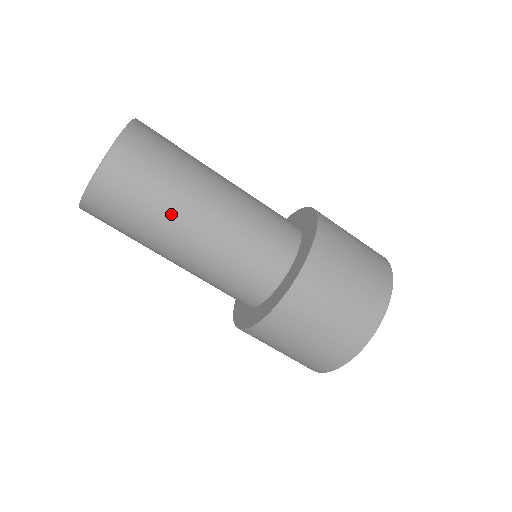
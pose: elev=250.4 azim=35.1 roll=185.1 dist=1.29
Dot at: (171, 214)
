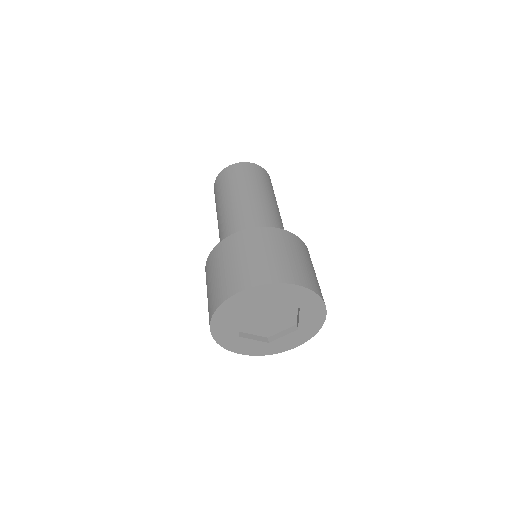
Dot at: (250, 187)
